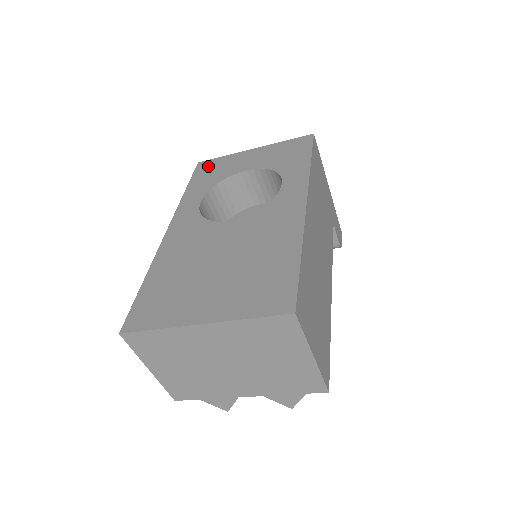
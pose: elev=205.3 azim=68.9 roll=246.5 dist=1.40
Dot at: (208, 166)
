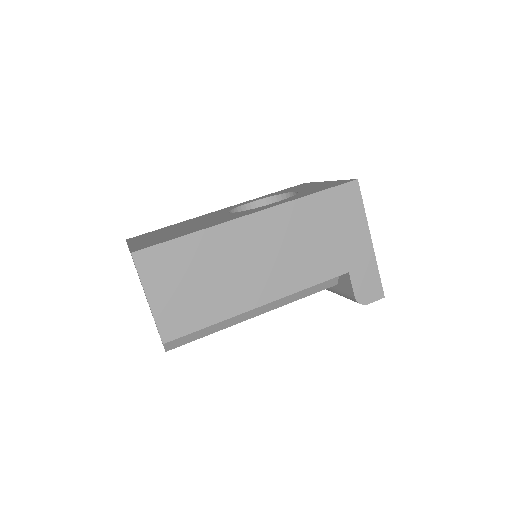
Dot at: (299, 185)
